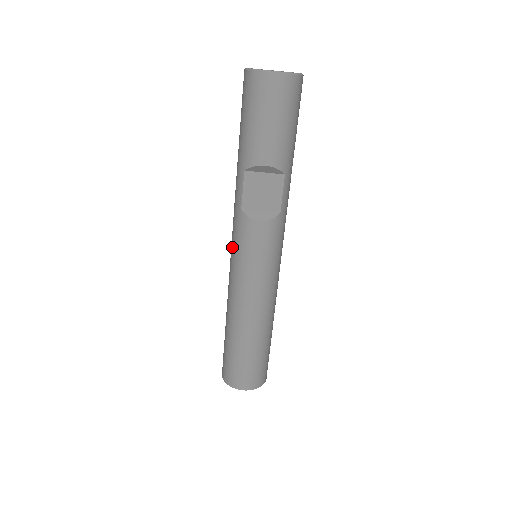
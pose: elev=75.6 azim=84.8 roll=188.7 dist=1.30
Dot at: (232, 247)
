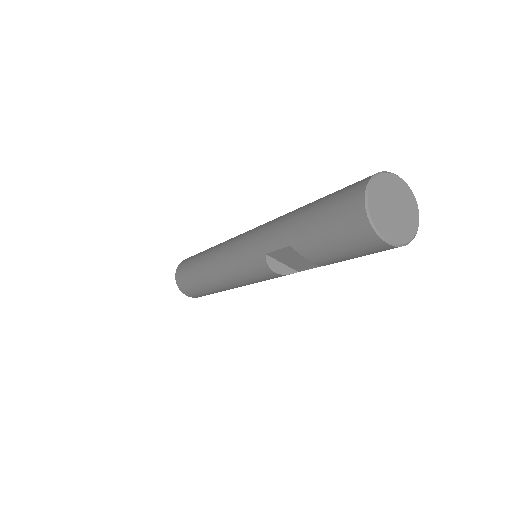
Dot at: (238, 251)
